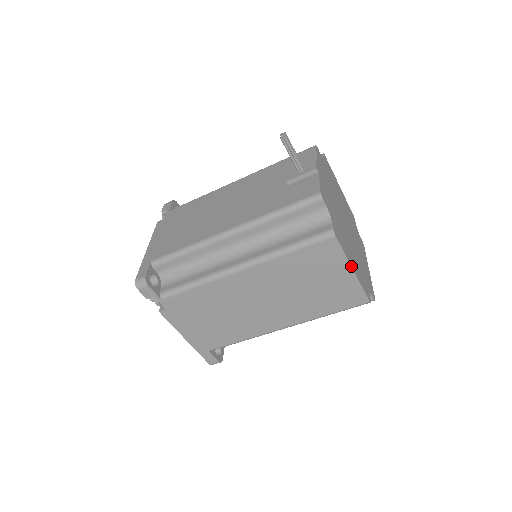
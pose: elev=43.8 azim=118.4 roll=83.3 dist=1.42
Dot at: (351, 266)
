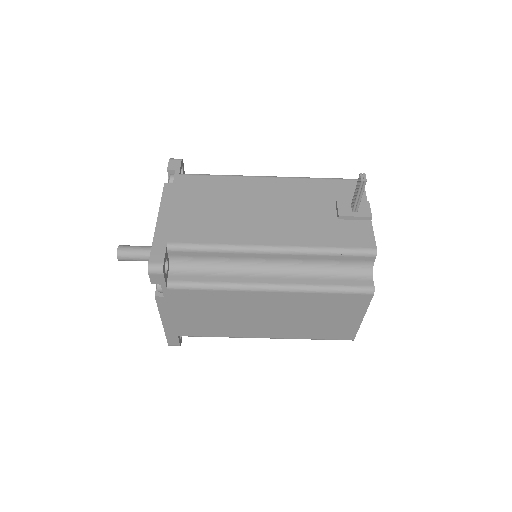
Dot at: occluded
